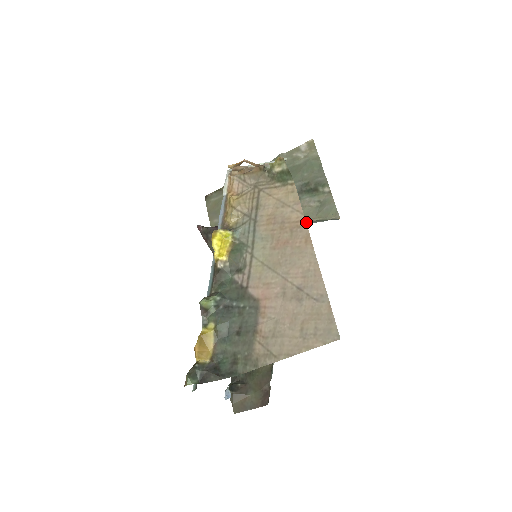
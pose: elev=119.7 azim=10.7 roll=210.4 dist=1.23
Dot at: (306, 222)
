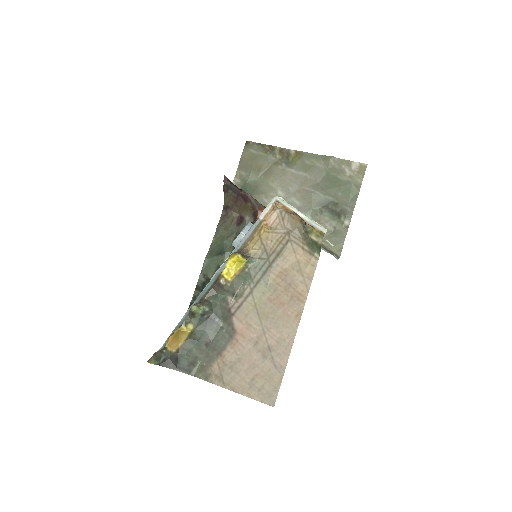
Dot at: occluded
